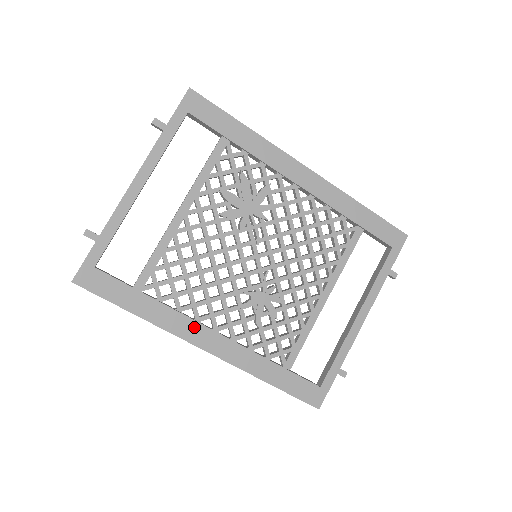
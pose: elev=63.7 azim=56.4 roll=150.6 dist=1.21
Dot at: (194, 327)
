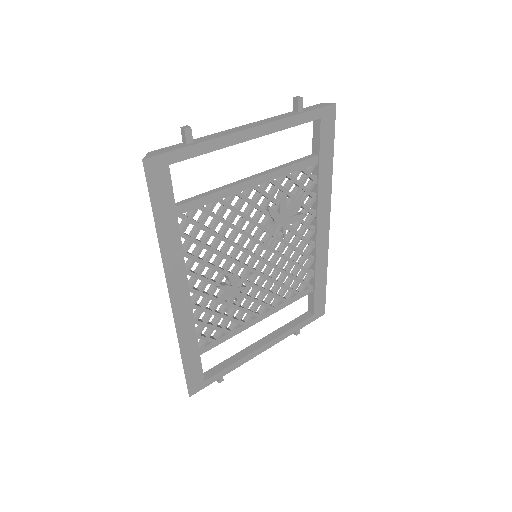
Dot at: (181, 276)
